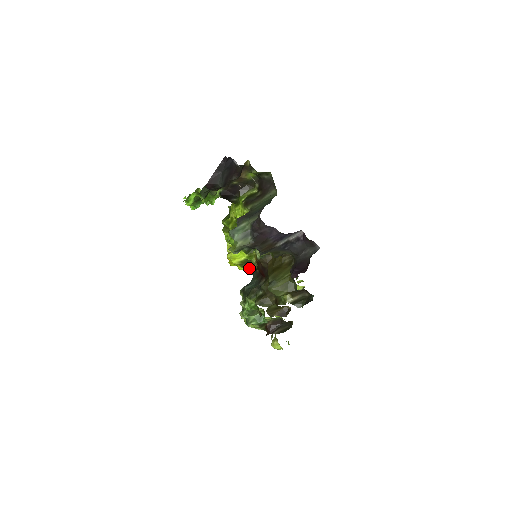
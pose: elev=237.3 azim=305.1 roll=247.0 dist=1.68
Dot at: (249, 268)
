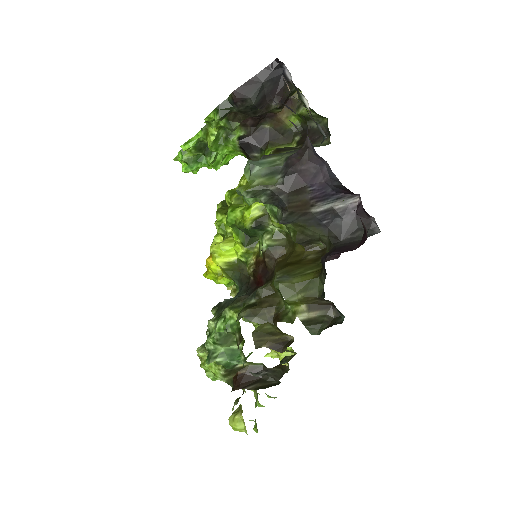
Dot at: (237, 277)
